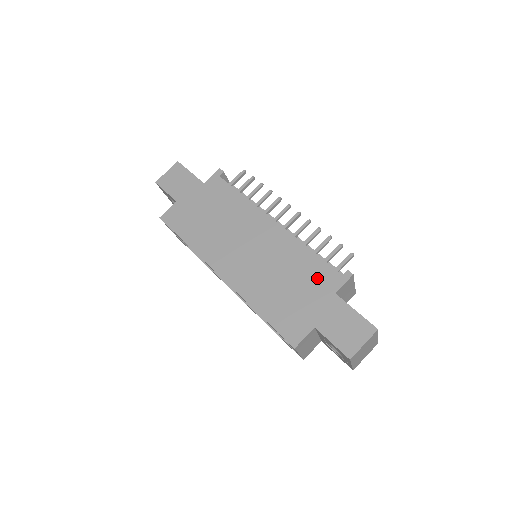
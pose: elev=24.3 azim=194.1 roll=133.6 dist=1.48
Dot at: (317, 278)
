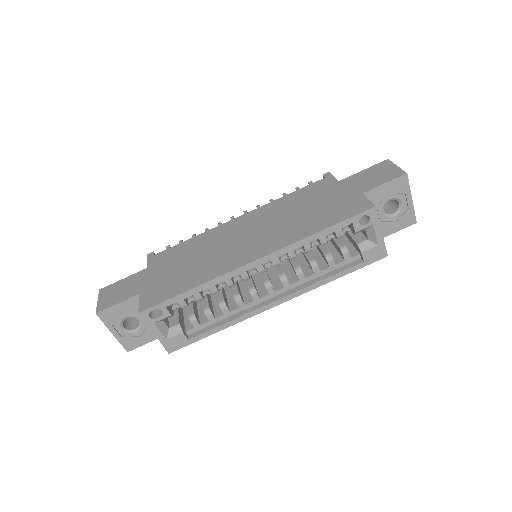
Dot at: (316, 191)
